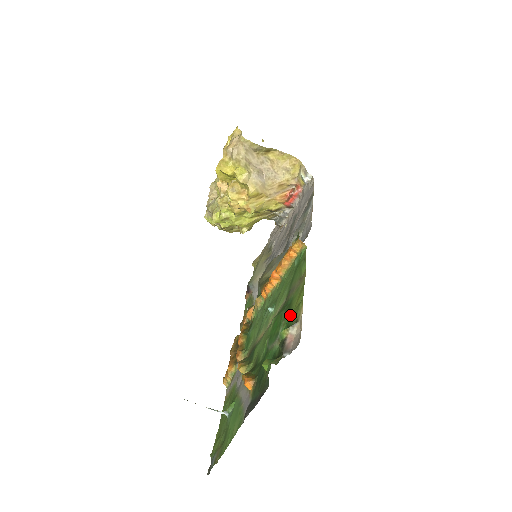
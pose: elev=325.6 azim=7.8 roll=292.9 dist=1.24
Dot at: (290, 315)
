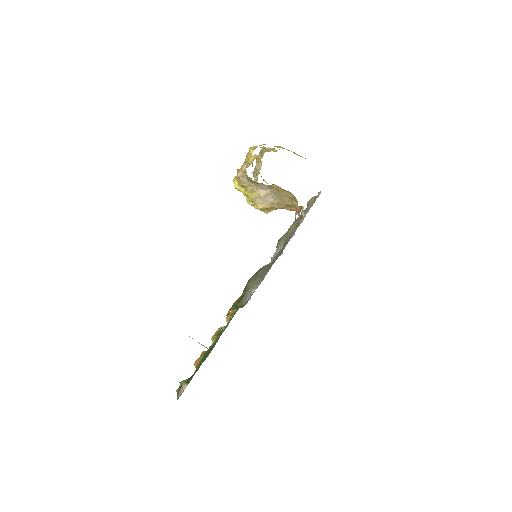
Dot at: (199, 367)
